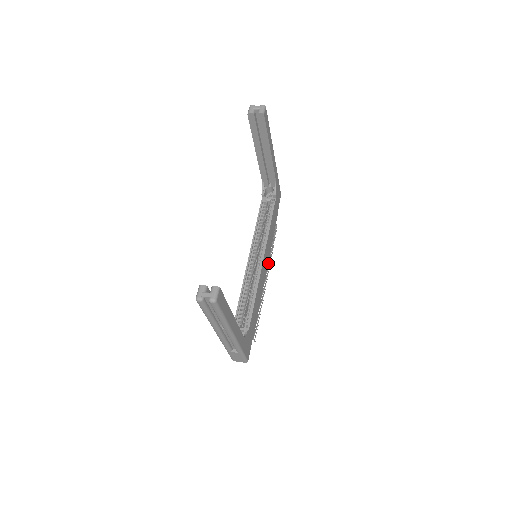
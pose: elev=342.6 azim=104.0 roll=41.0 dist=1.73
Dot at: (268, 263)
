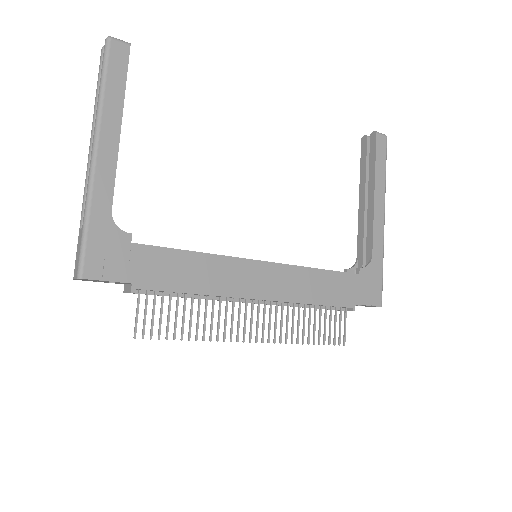
Dot at: (280, 331)
